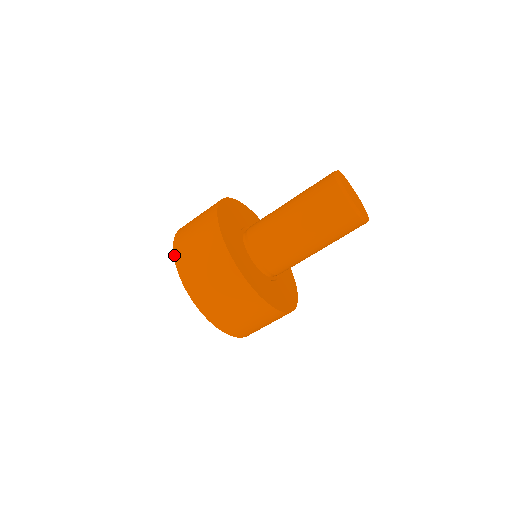
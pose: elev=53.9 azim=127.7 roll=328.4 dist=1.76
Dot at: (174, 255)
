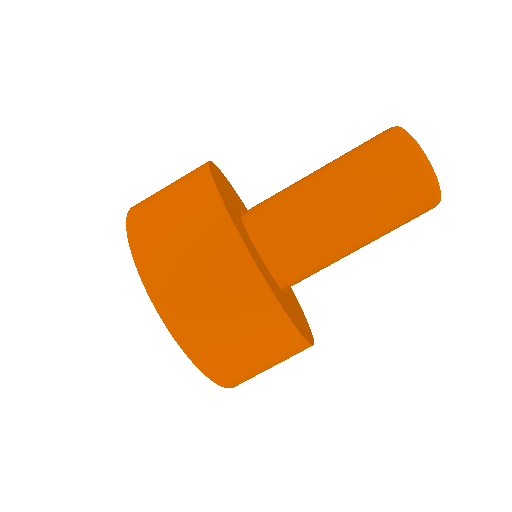
Dot at: (130, 245)
